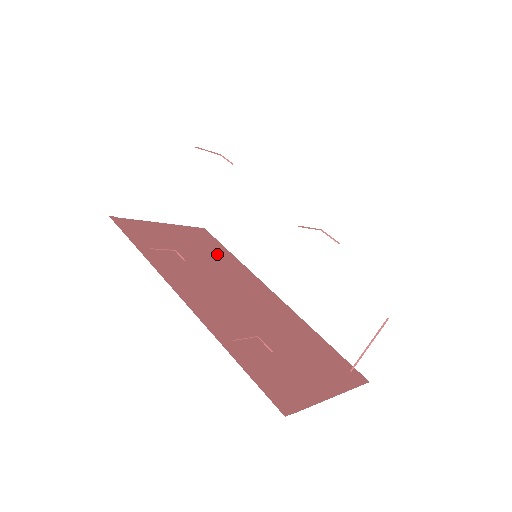
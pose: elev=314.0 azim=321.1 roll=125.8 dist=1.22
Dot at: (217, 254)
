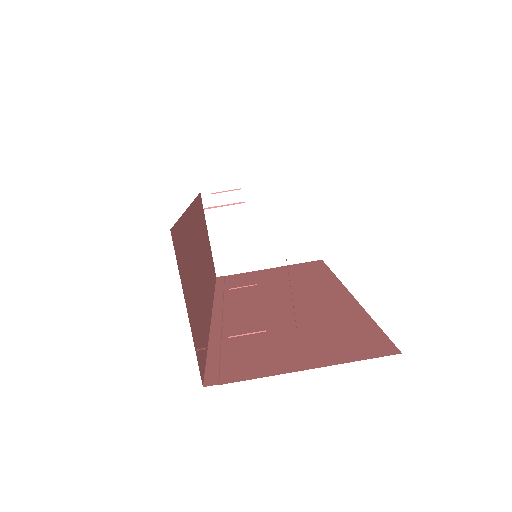
Dot at: (308, 276)
